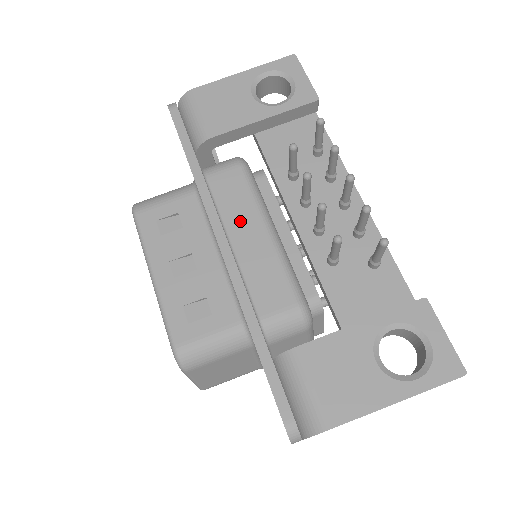
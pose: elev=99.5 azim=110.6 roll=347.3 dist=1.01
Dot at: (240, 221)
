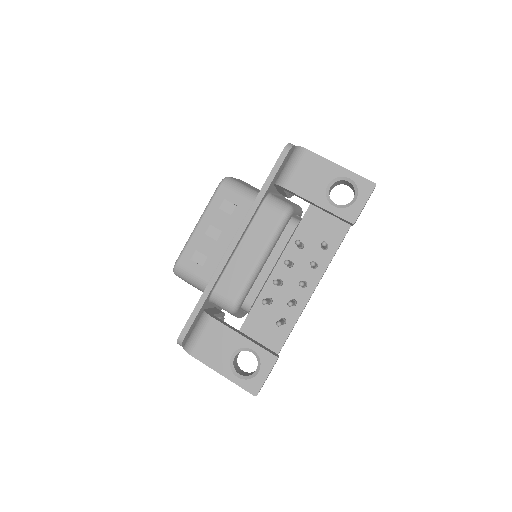
Dot at: (253, 242)
